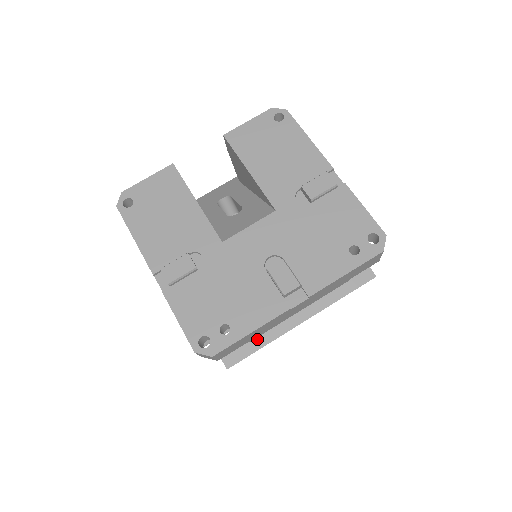
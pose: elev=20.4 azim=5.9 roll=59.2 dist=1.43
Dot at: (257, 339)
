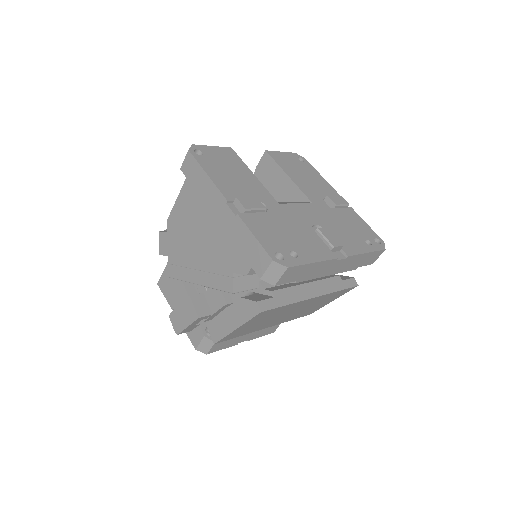
Dot at: (284, 297)
